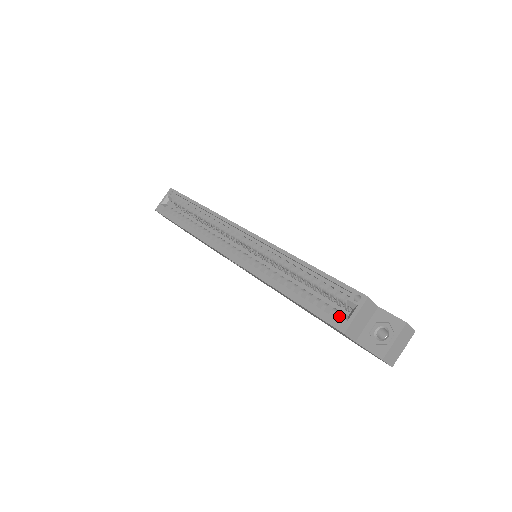
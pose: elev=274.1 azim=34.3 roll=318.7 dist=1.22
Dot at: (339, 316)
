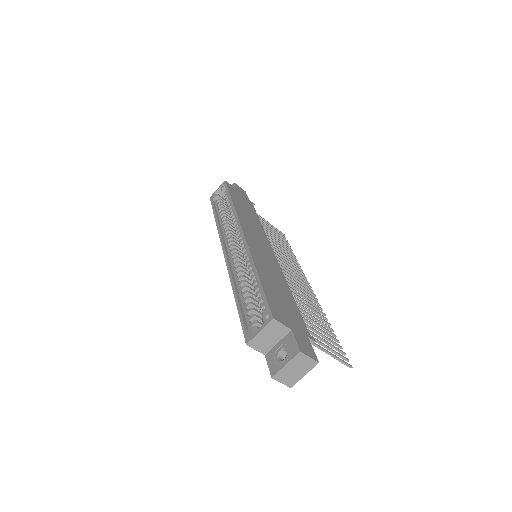
Dot at: (251, 328)
